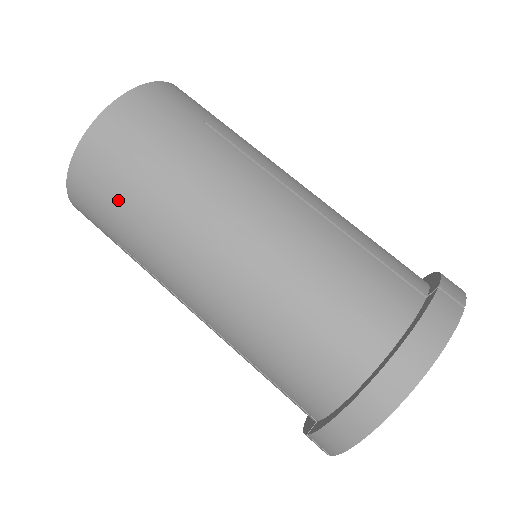
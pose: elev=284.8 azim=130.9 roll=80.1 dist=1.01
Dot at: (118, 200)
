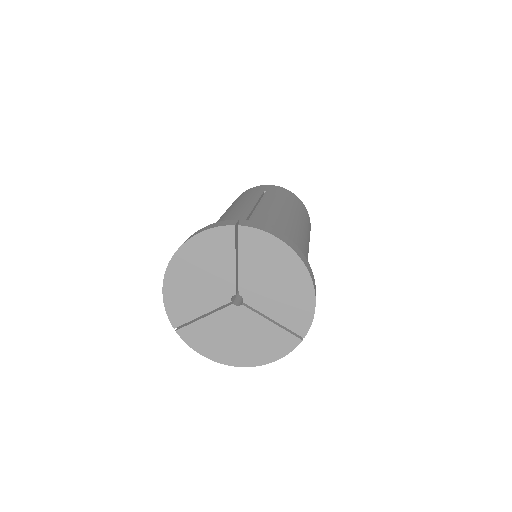
Dot at: occluded
